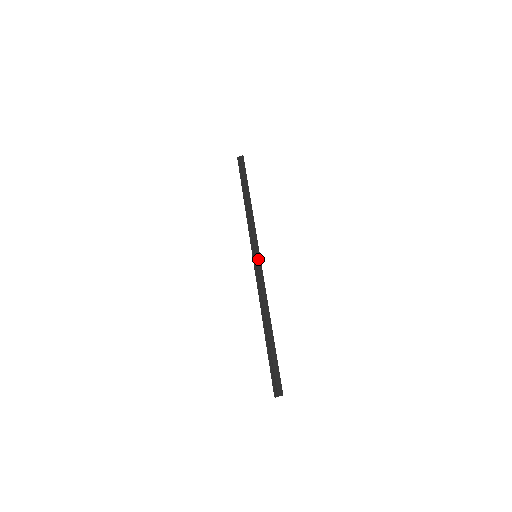
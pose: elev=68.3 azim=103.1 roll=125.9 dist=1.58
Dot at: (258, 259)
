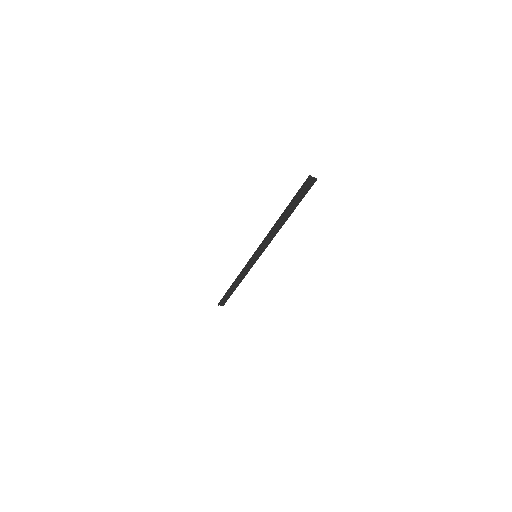
Dot at: (256, 259)
